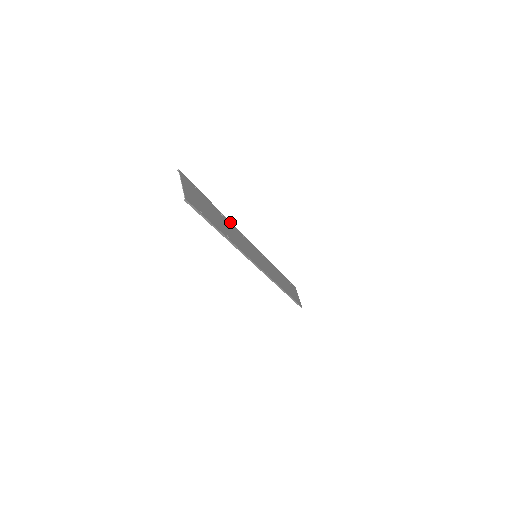
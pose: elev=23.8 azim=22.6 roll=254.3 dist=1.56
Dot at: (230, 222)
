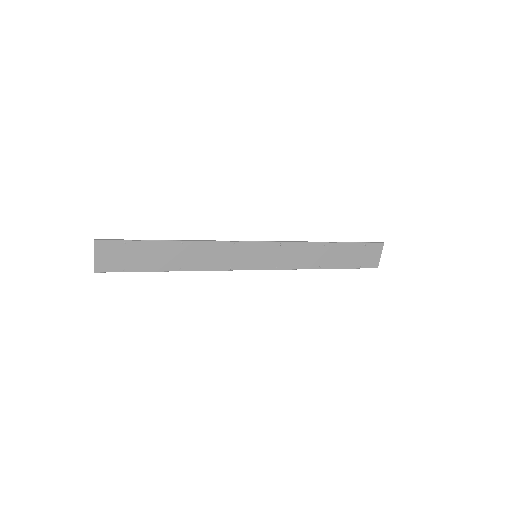
Dot at: (202, 242)
